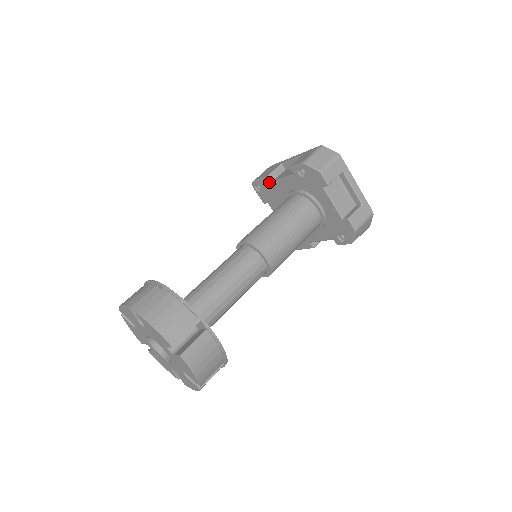
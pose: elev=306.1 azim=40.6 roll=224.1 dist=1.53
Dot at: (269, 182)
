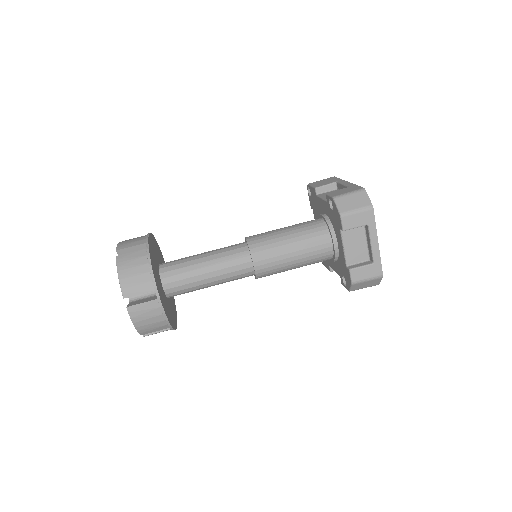
Dot at: (315, 194)
